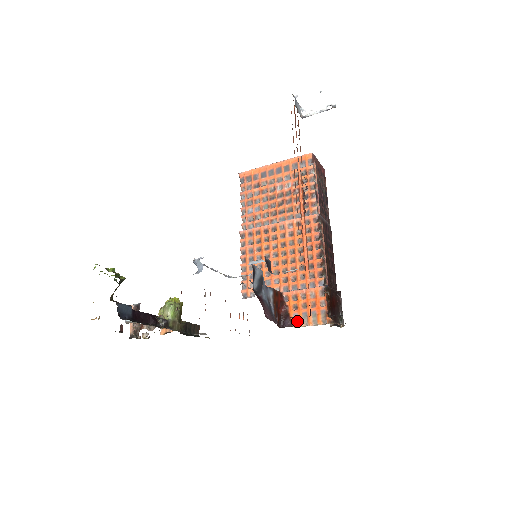
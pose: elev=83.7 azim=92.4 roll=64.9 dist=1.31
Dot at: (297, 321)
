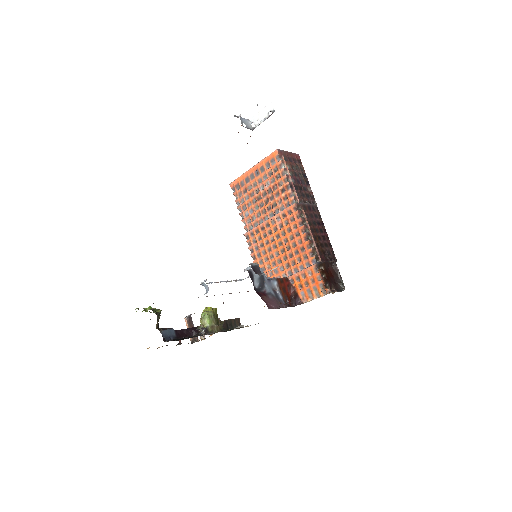
Dot at: (305, 297)
